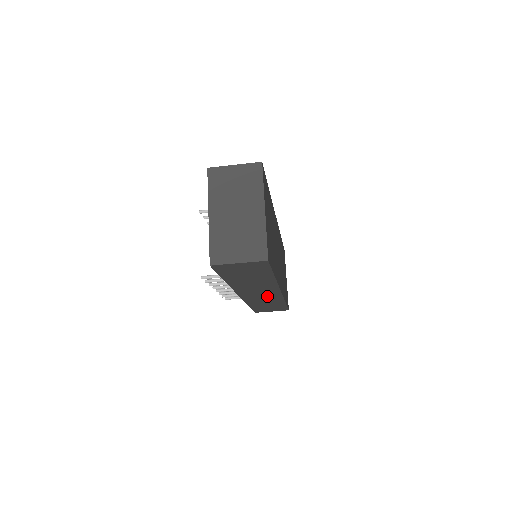
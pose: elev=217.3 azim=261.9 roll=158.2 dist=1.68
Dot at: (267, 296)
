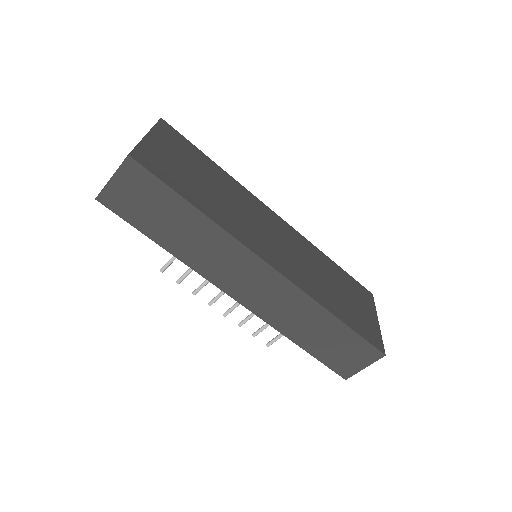
Dot at: (275, 293)
